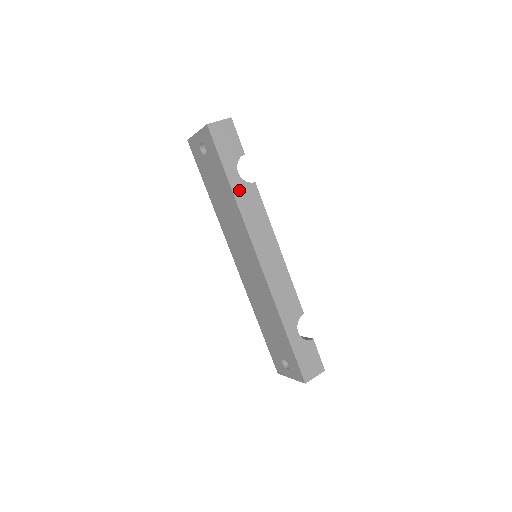
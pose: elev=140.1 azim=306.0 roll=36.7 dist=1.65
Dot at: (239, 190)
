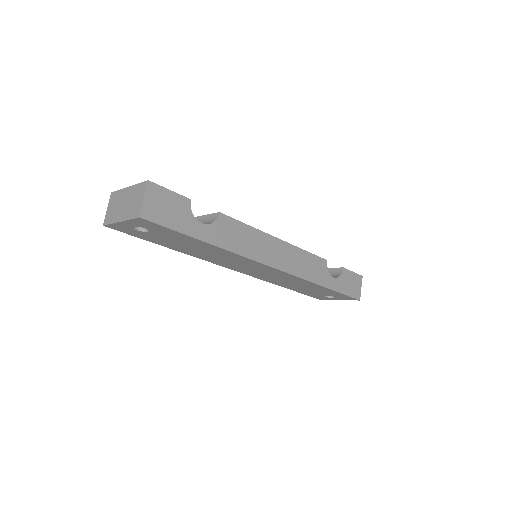
Dot at: (217, 237)
